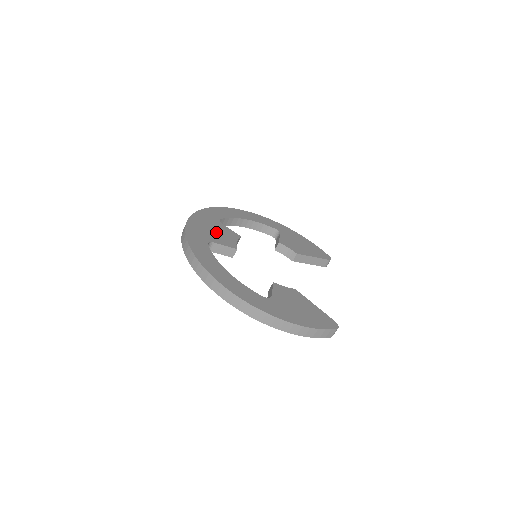
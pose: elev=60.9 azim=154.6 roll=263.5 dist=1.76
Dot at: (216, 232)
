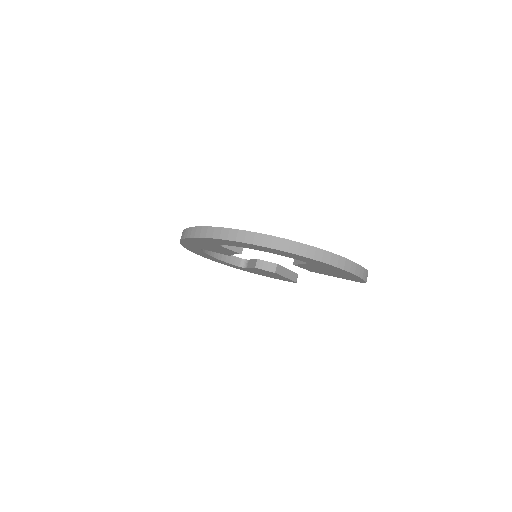
Dot at: occluded
